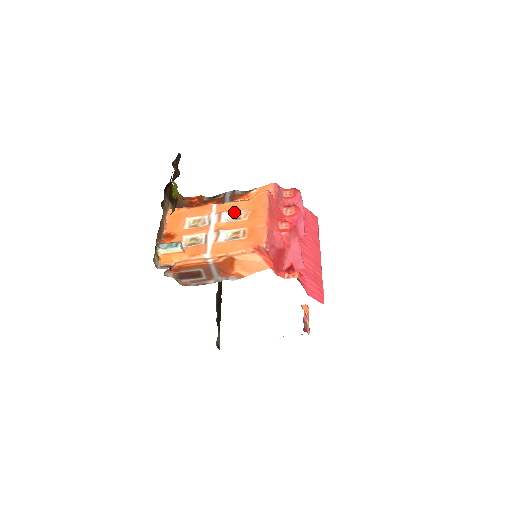
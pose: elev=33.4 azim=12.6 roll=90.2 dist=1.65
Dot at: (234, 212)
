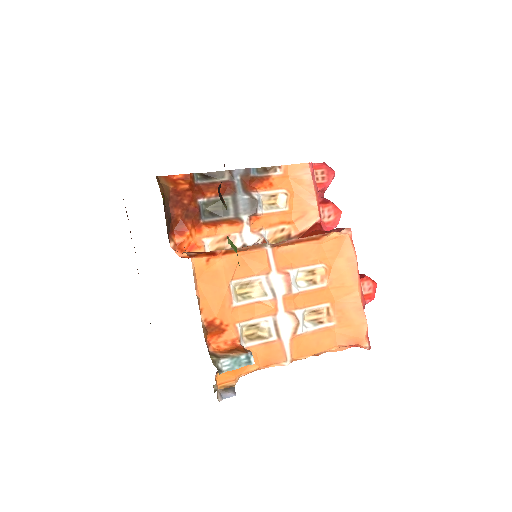
Dot at: (304, 269)
